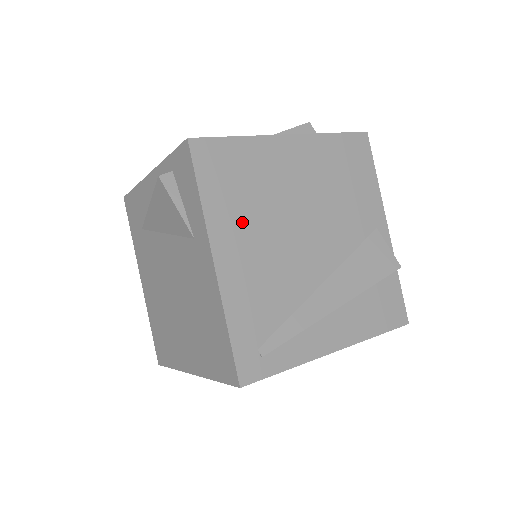
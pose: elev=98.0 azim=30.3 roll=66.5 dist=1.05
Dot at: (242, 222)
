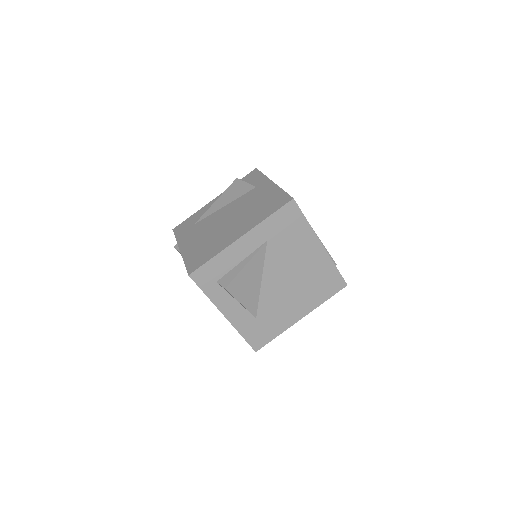
Dot at: occluded
